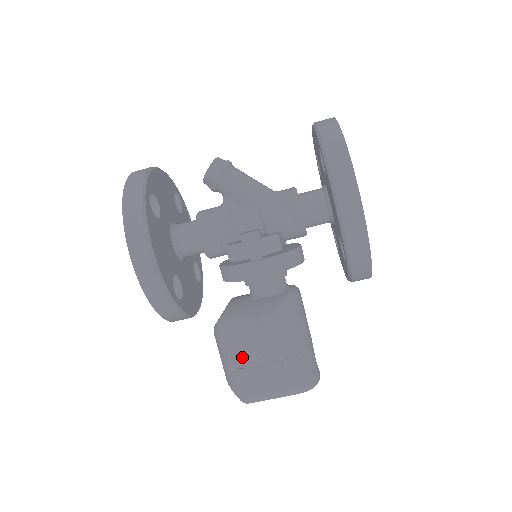
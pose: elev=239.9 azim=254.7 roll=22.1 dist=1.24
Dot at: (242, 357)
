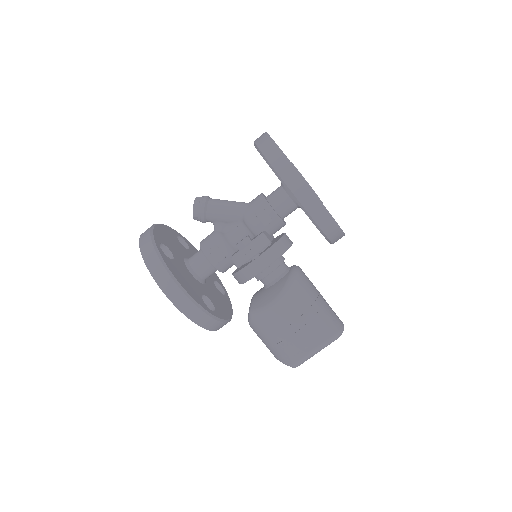
Dot at: (277, 333)
